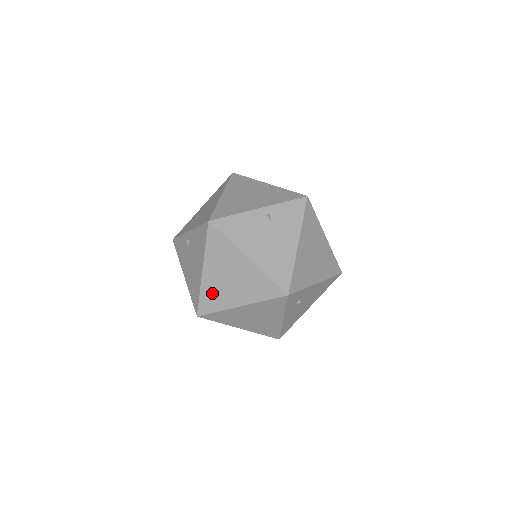
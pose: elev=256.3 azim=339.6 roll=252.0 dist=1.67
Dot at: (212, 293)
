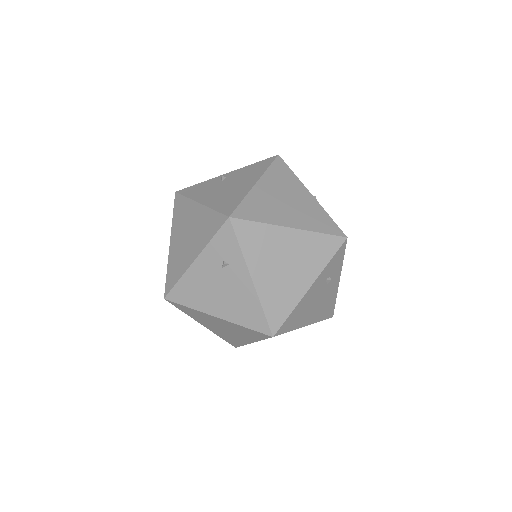
Dot at: (260, 204)
